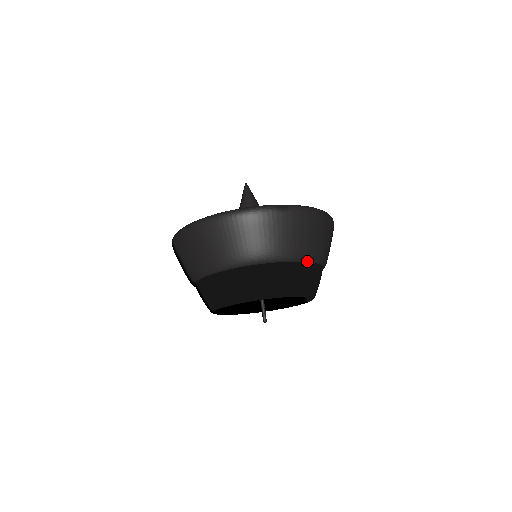
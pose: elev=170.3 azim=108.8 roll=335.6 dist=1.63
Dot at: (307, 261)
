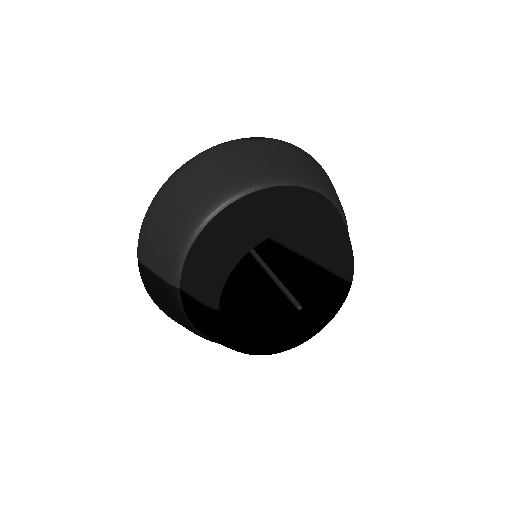
Dot at: (315, 190)
